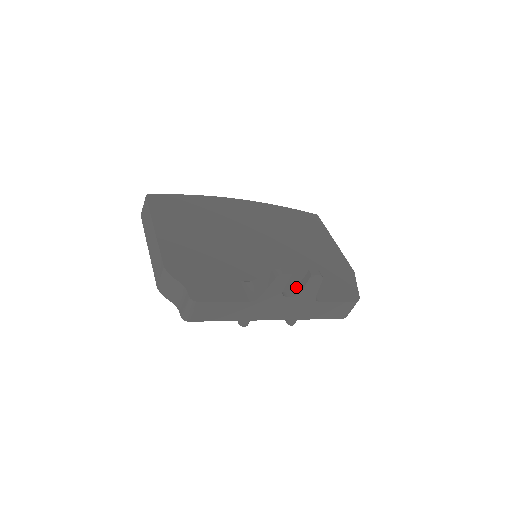
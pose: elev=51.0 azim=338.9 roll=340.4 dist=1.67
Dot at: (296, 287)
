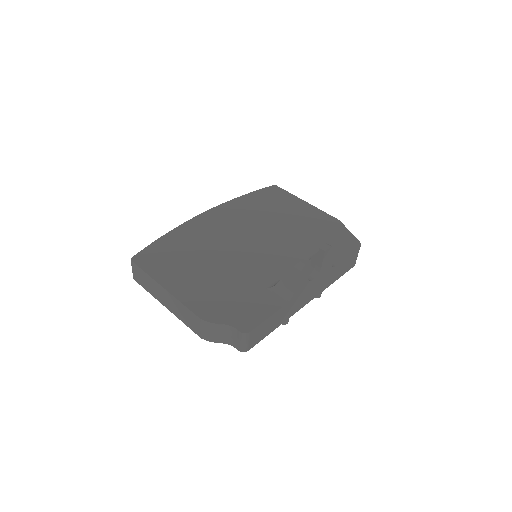
Dot at: occluded
